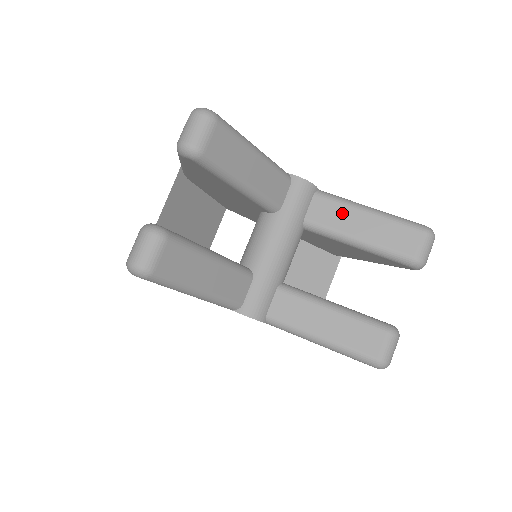
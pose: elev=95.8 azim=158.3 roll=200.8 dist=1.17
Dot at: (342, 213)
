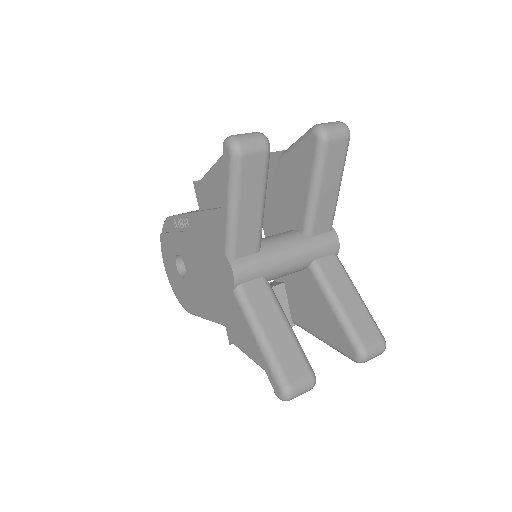
Dot at: (342, 280)
